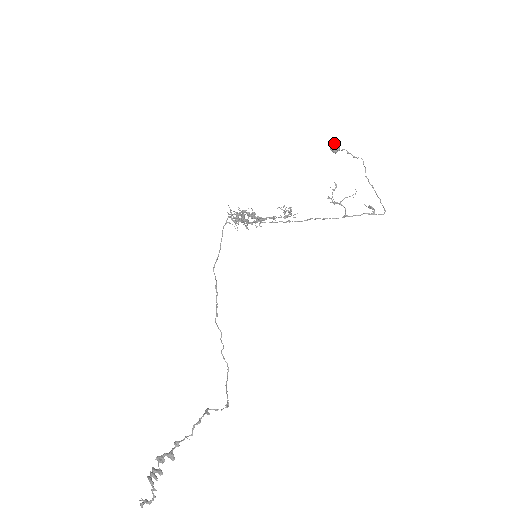
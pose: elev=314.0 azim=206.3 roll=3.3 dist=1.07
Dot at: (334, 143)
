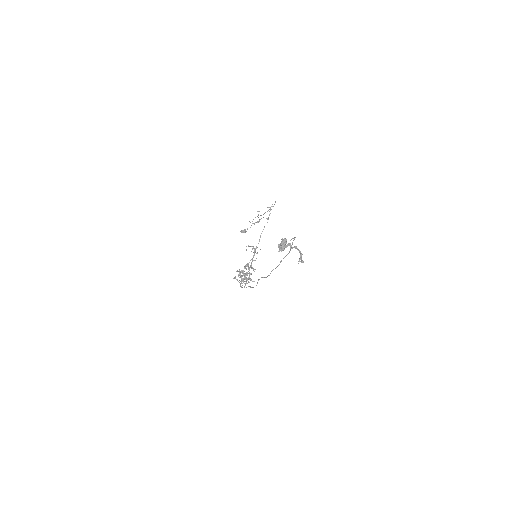
Dot at: (241, 231)
